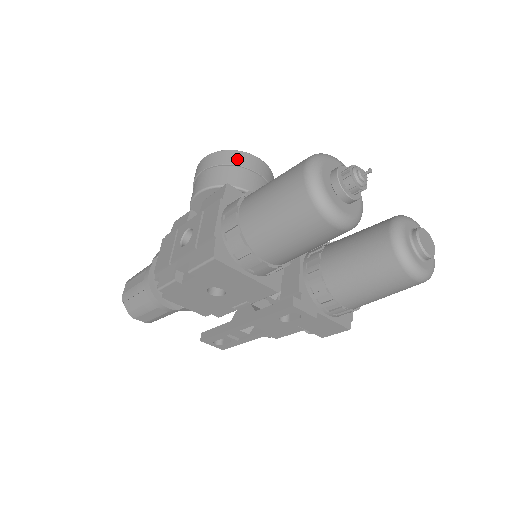
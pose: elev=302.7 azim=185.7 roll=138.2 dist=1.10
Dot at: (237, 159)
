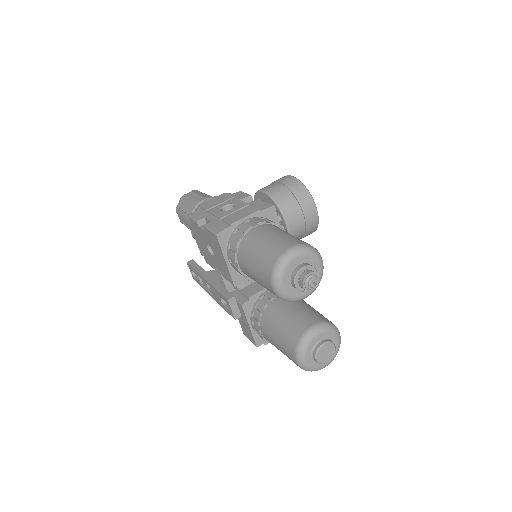
Dot at: (303, 197)
